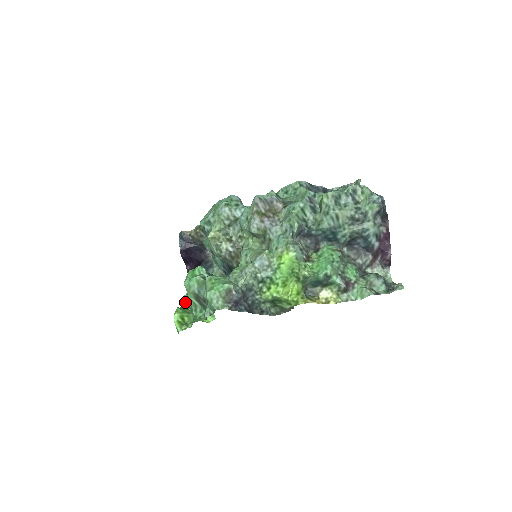
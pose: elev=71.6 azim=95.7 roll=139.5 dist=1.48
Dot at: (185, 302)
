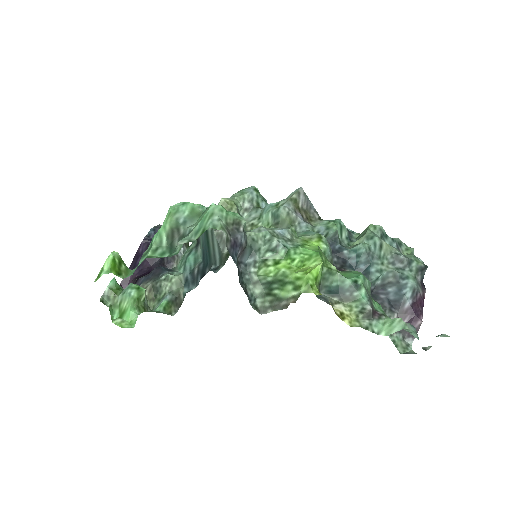
Dot at: (110, 286)
